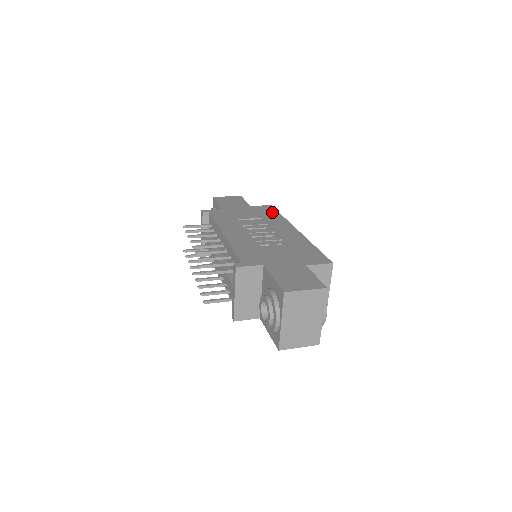
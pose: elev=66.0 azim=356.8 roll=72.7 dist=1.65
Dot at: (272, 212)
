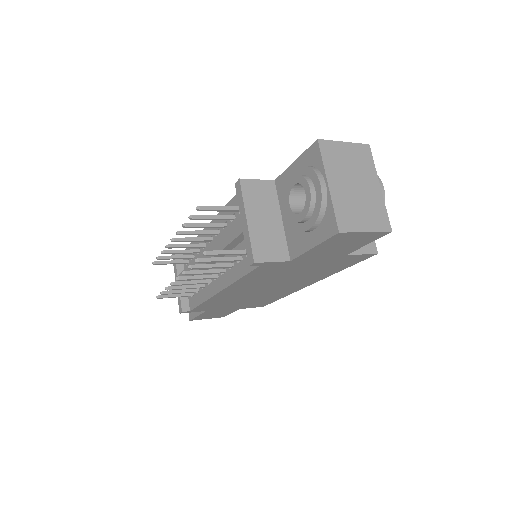
Dot at: occluded
